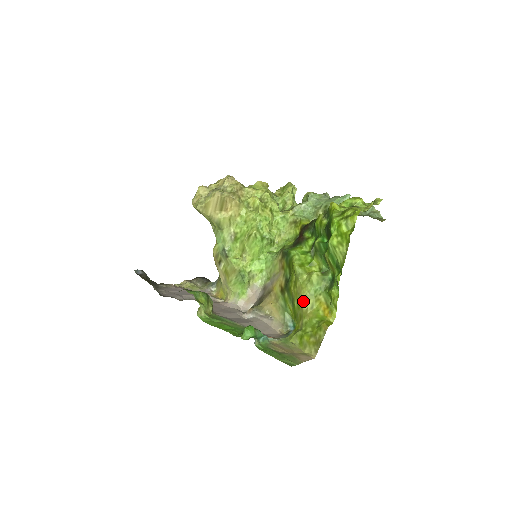
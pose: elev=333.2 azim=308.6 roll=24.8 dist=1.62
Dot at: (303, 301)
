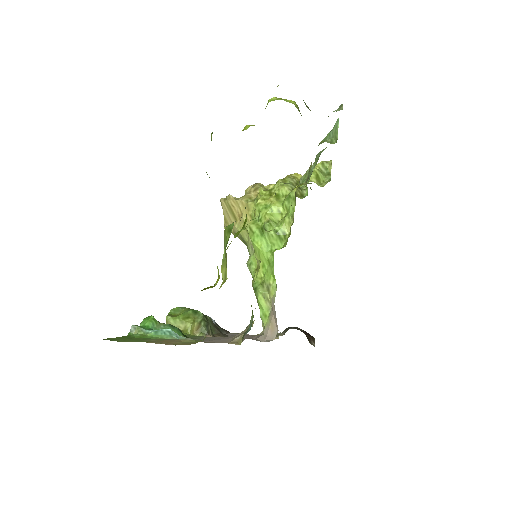
Dot at: occluded
